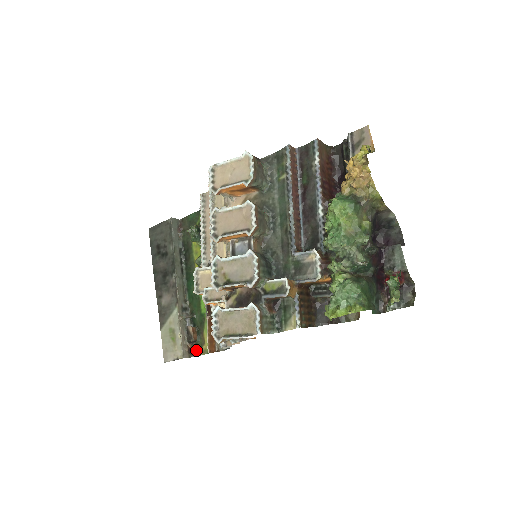
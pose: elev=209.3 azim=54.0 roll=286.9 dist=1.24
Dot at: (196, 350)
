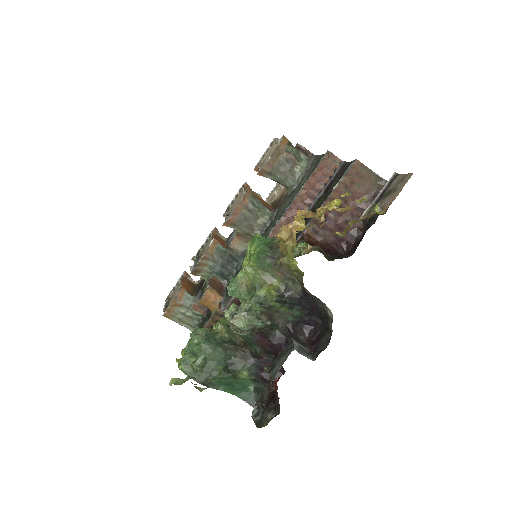
Dot at: occluded
